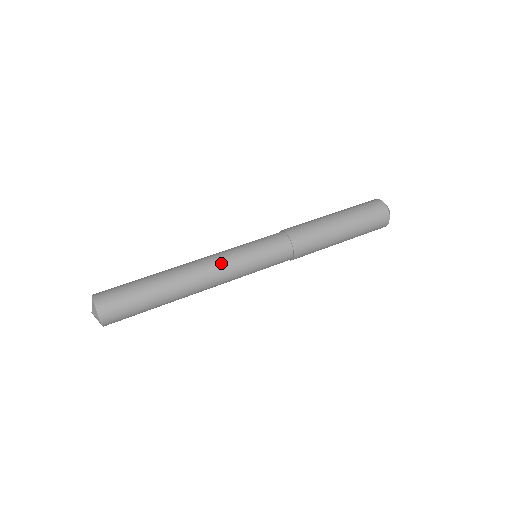
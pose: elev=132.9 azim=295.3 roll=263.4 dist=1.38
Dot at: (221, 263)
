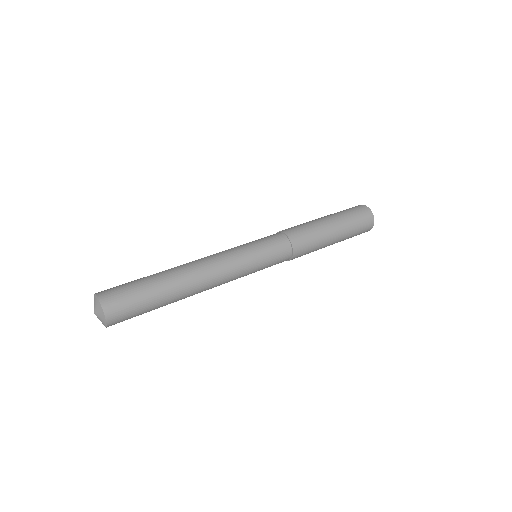
Dot at: (228, 264)
